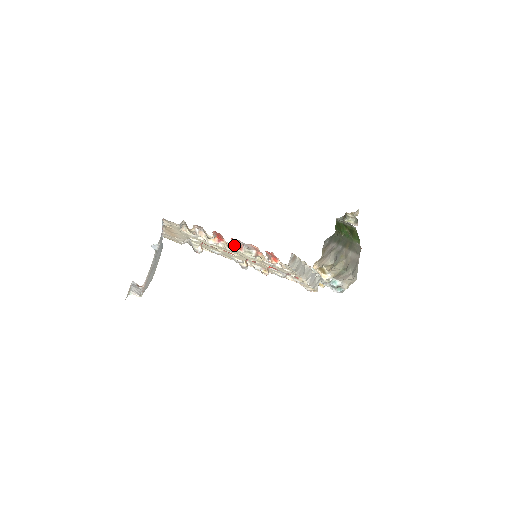
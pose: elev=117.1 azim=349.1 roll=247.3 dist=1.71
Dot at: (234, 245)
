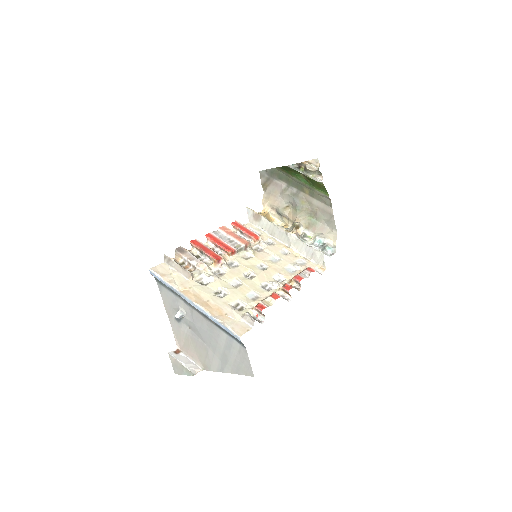
Dot at: (228, 253)
